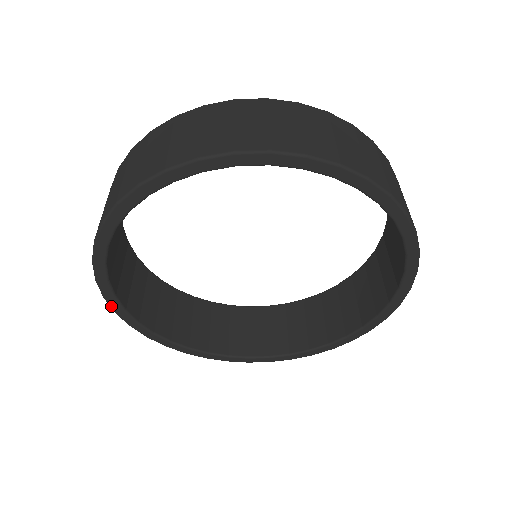
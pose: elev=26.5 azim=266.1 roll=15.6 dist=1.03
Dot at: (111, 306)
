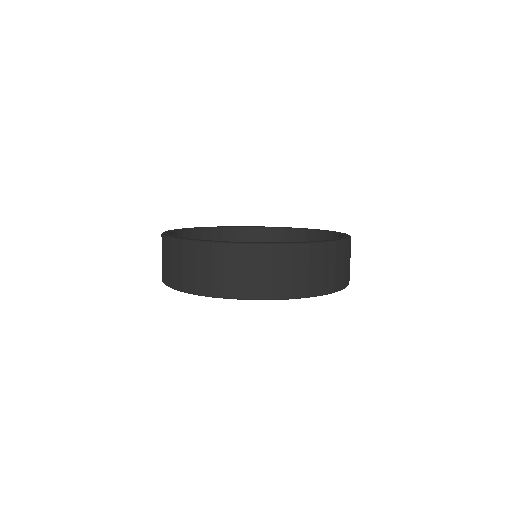
Dot at: occluded
